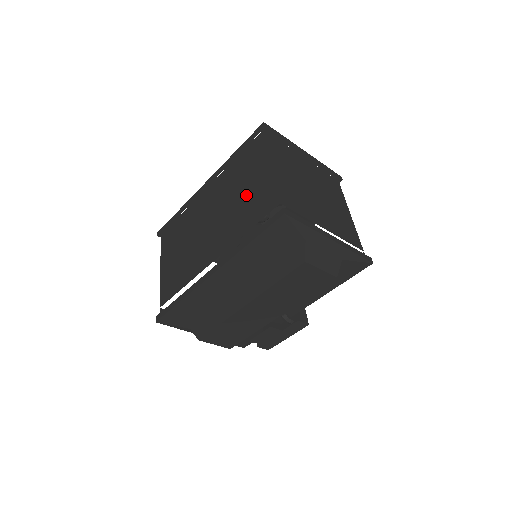
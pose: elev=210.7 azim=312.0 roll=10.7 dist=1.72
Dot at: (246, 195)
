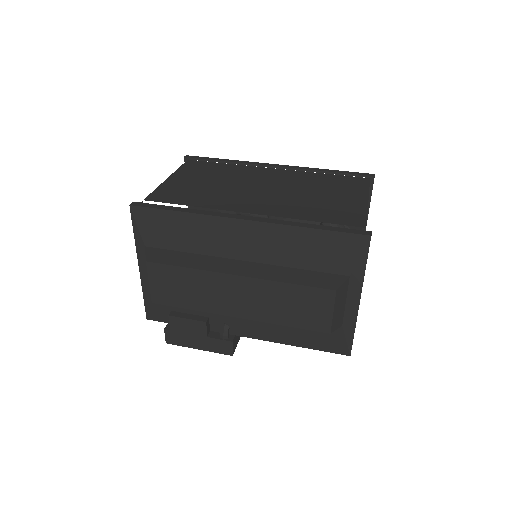
Dot at: (325, 199)
